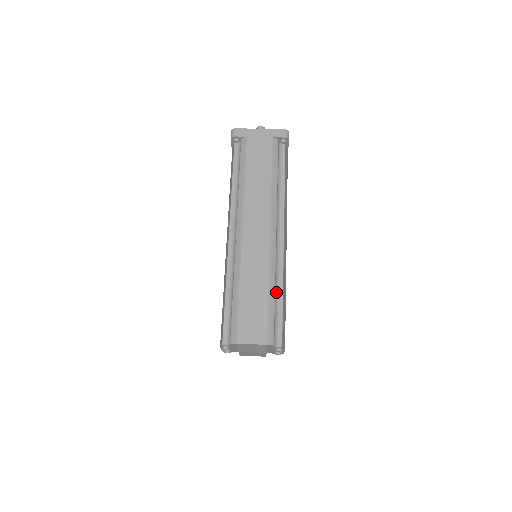
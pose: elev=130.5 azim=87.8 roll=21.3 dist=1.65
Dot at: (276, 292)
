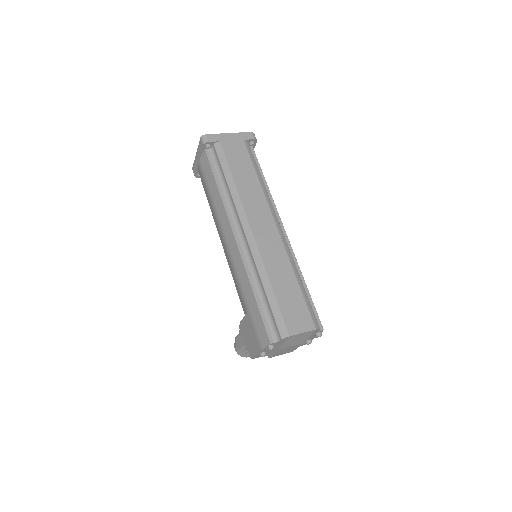
Dot at: occluded
